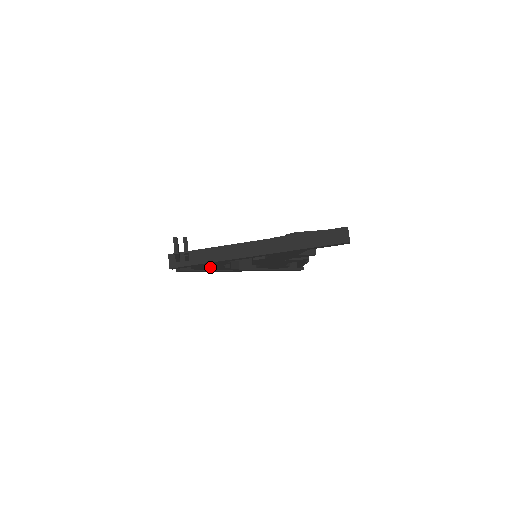
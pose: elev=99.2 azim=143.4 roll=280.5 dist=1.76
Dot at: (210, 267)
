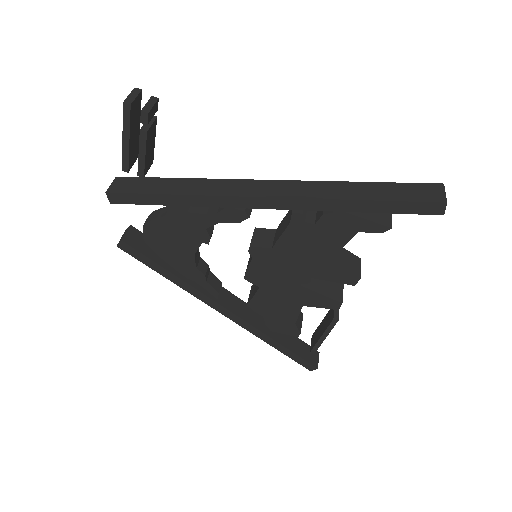
Dot at: (174, 247)
